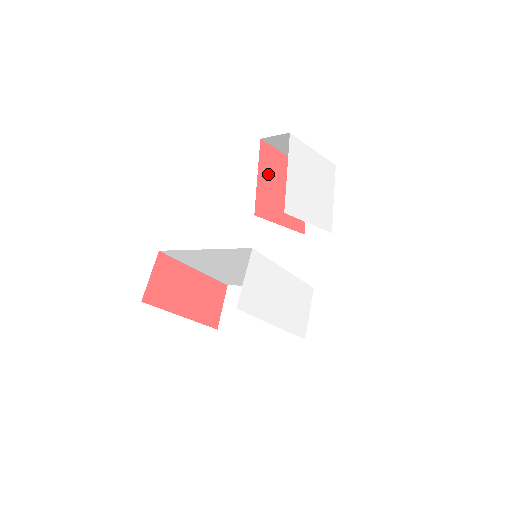
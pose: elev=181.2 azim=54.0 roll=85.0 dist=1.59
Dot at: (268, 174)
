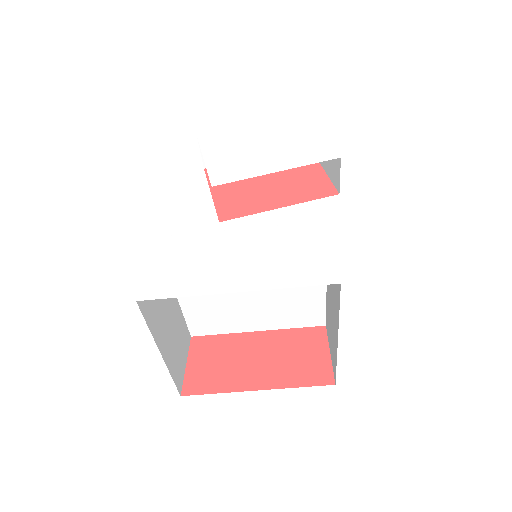
Dot at: (230, 184)
